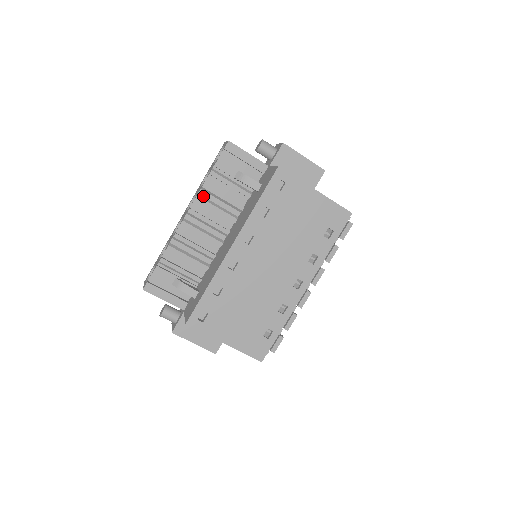
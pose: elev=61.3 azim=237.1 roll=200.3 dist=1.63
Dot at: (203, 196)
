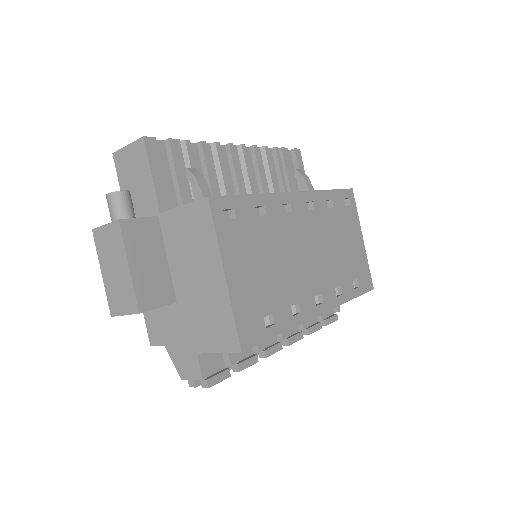
Dot at: (257, 154)
